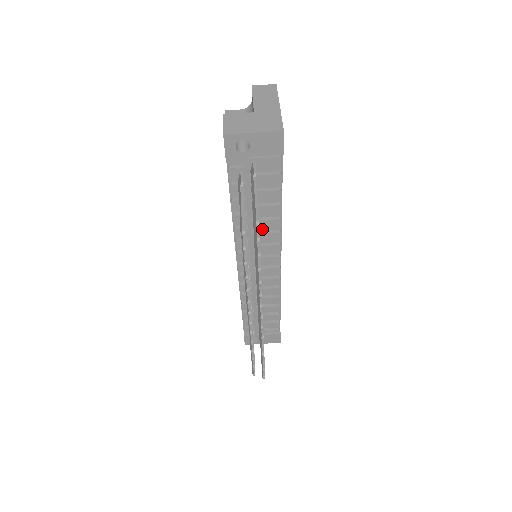
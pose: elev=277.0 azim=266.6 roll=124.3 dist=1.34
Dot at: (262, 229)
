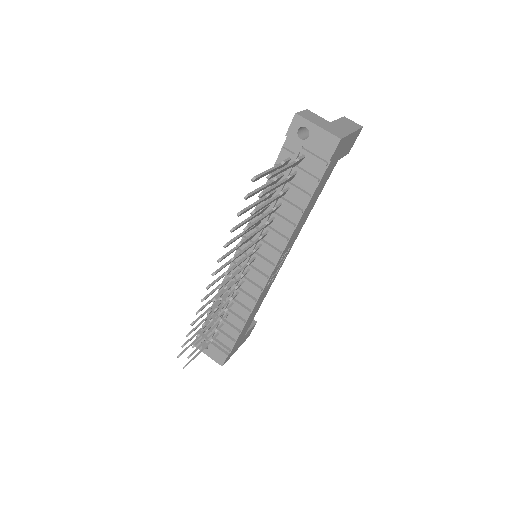
Dot at: (275, 227)
